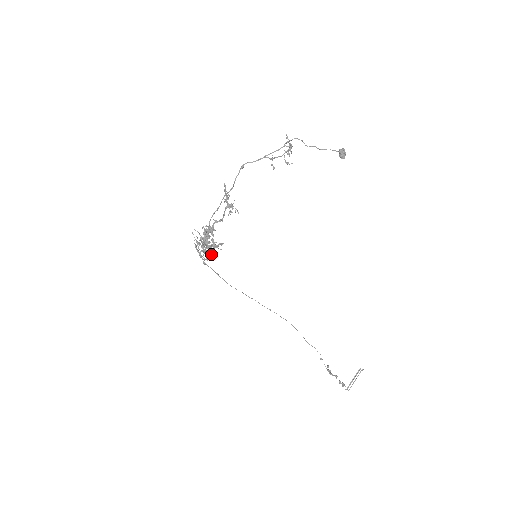
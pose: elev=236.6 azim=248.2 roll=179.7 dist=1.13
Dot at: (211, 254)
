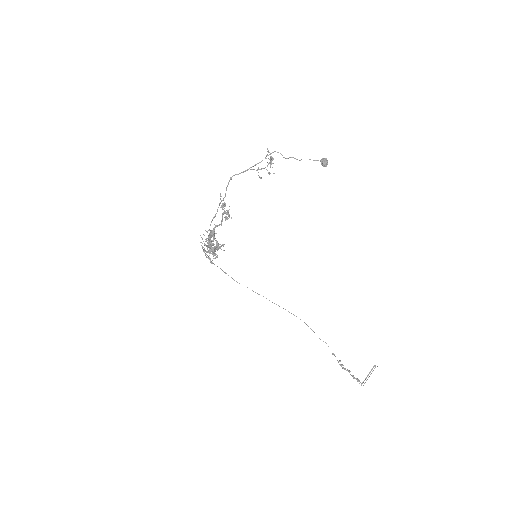
Dot at: (216, 254)
